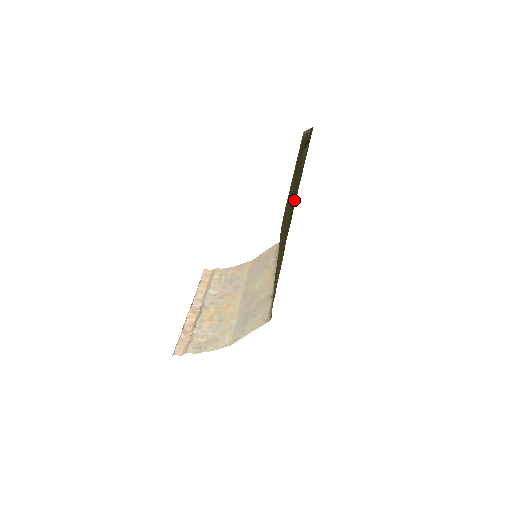
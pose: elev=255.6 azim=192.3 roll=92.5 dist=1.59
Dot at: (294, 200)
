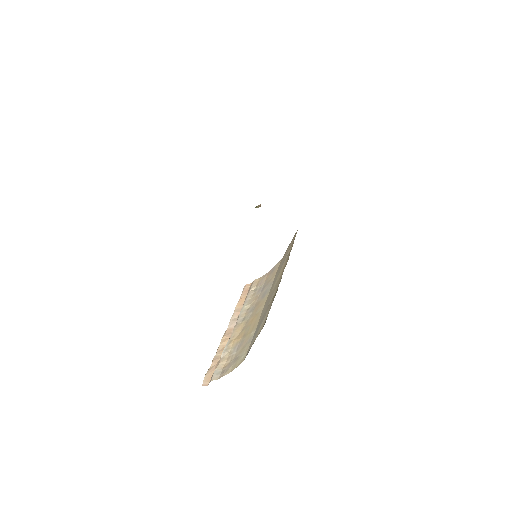
Dot at: occluded
